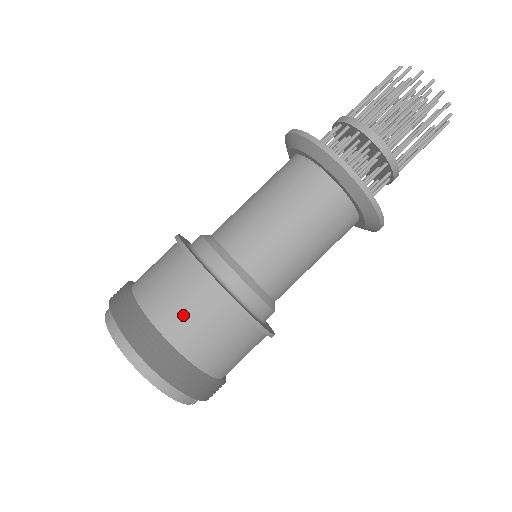
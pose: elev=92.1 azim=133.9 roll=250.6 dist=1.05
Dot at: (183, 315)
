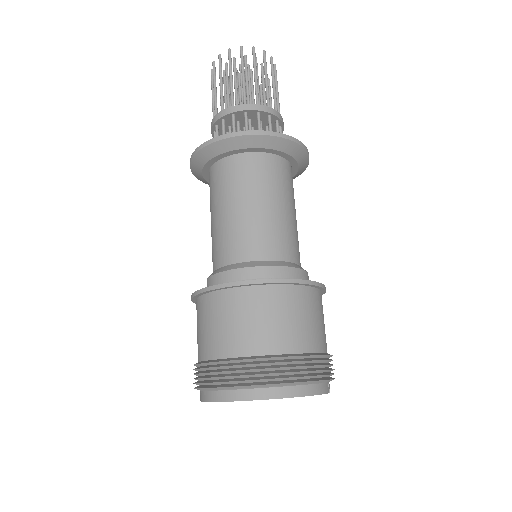
Dot at: (258, 327)
